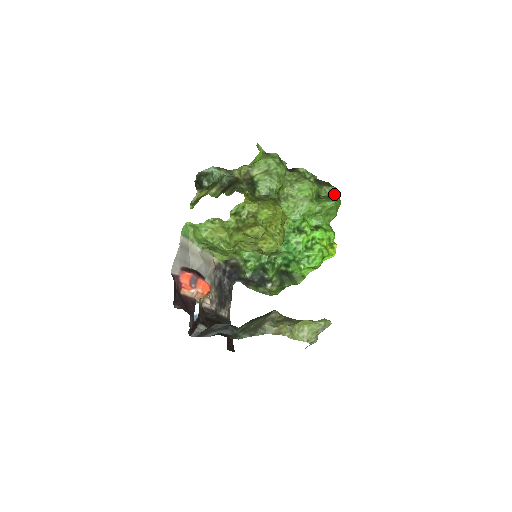
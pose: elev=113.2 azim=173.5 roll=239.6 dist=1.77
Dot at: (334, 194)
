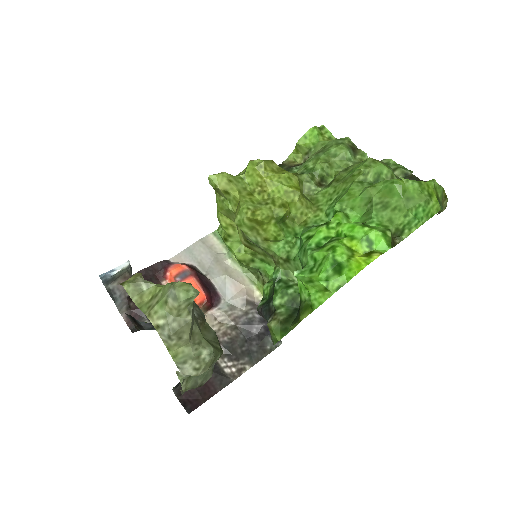
Dot at: occluded
